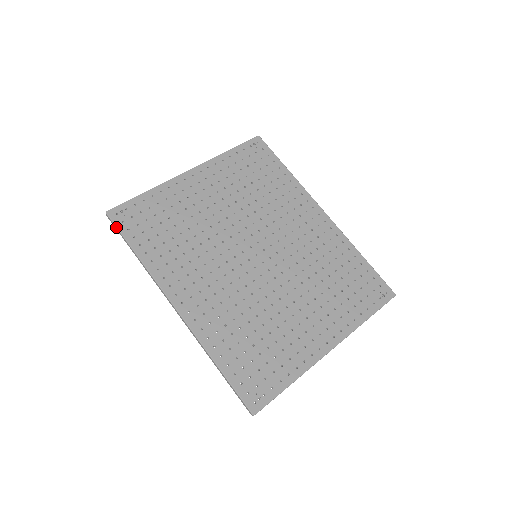
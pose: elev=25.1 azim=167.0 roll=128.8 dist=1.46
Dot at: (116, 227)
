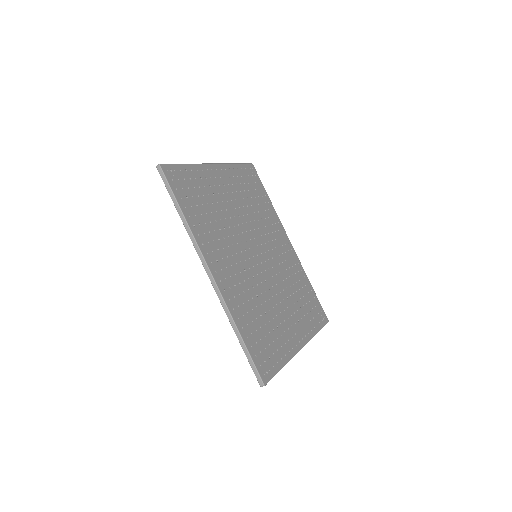
Dot at: (167, 182)
